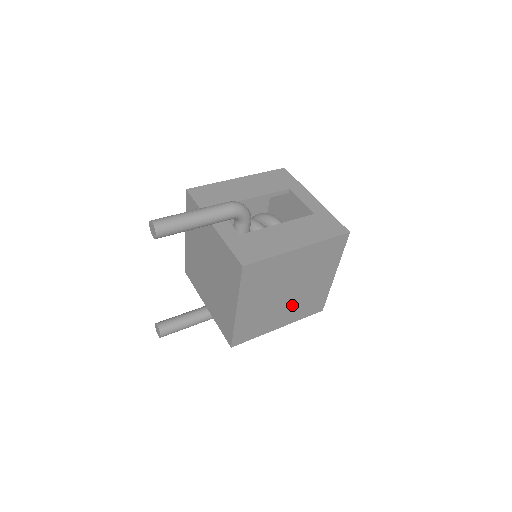
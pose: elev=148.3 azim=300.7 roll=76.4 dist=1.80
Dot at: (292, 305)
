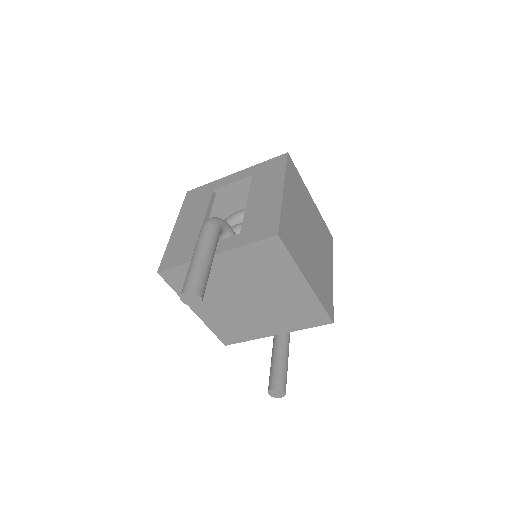
Dot at: (320, 248)
